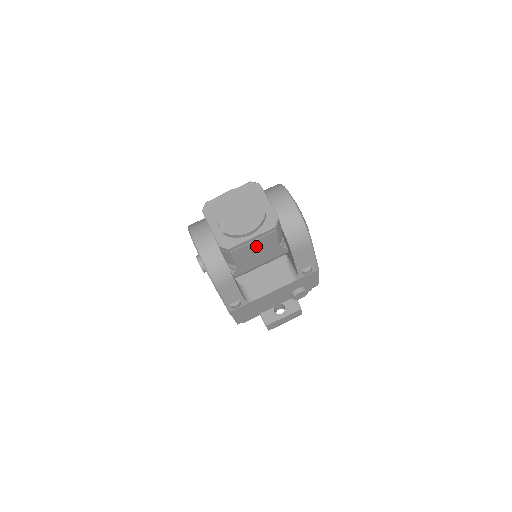
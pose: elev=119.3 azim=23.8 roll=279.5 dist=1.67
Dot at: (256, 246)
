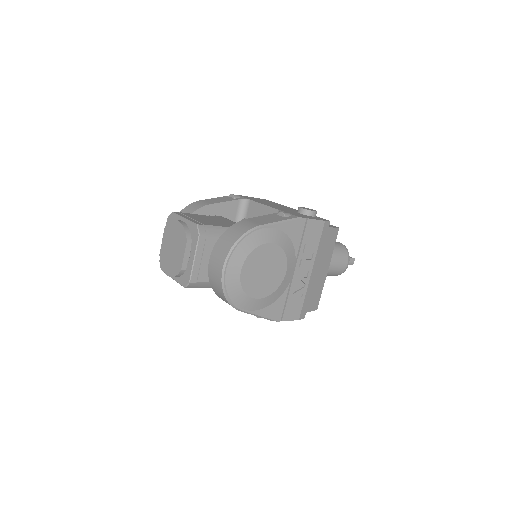
Dot at: occluded
